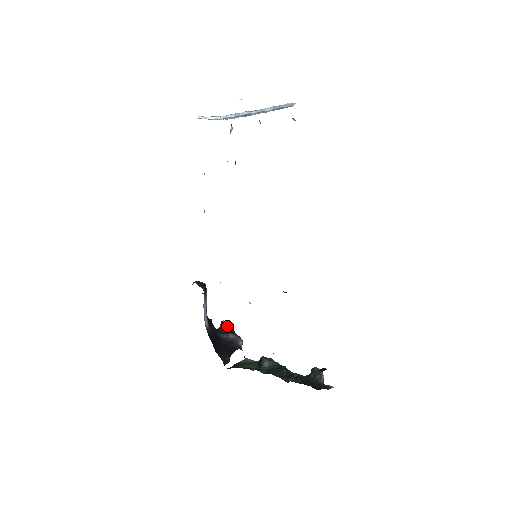
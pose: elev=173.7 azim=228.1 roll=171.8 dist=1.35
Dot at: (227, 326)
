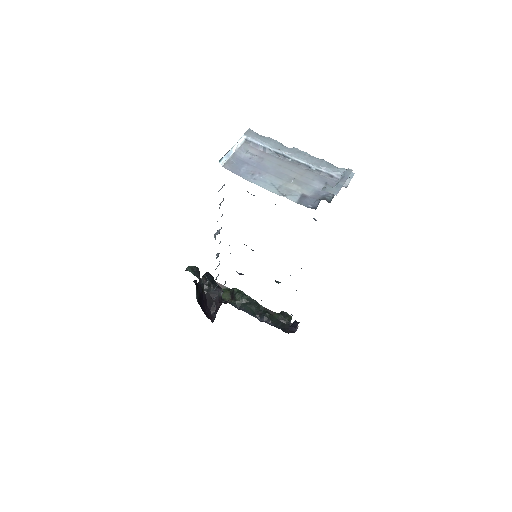
Dot at: (209, 281)
